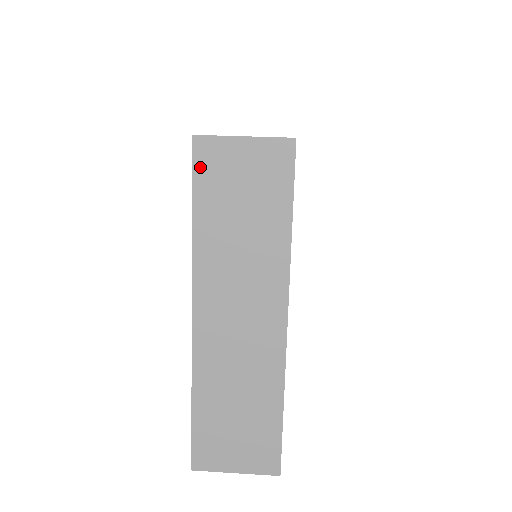
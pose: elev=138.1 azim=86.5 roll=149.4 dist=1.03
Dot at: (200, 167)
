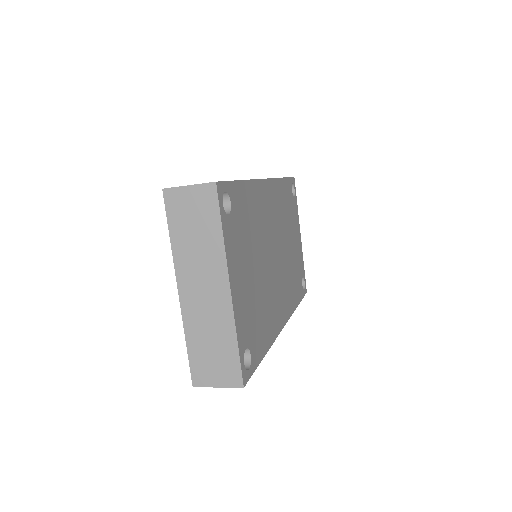
Dot at: (169, 206)
